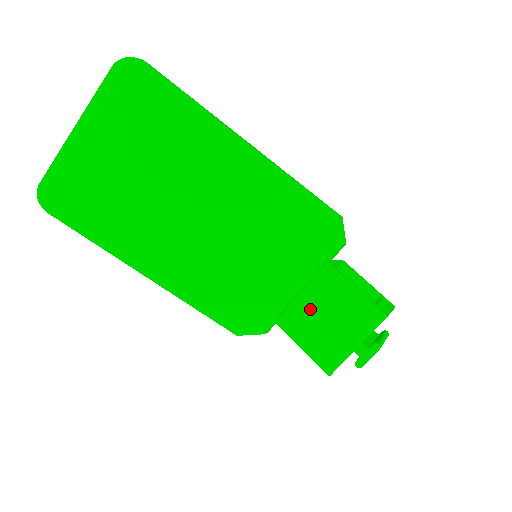
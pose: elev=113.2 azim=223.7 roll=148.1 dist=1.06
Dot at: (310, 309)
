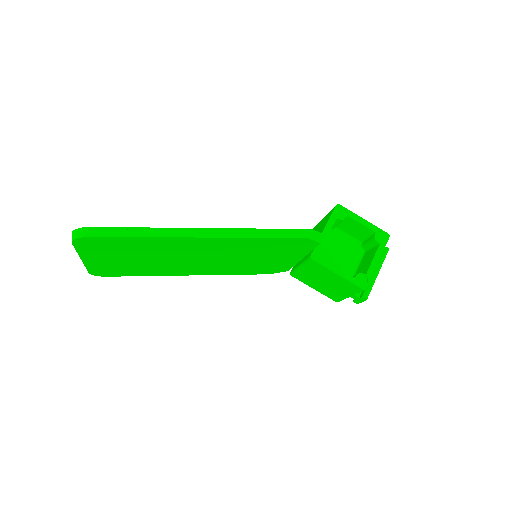
Dot at: (311, 276)
